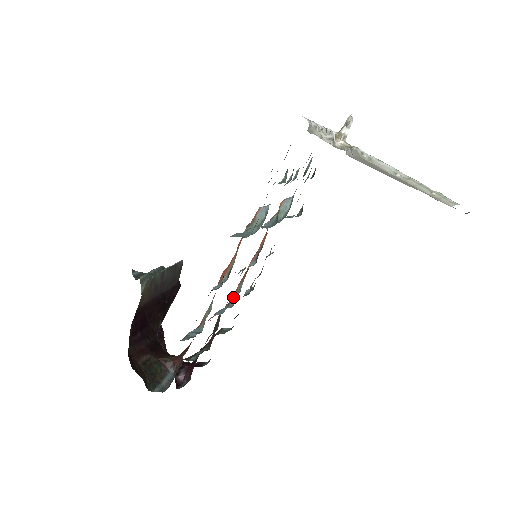
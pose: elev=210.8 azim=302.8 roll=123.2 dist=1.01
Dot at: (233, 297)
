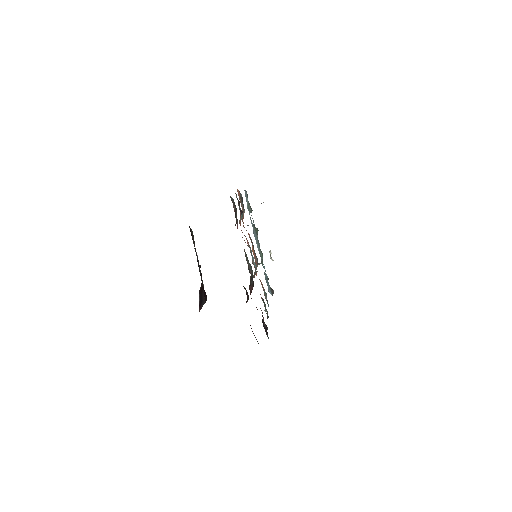
Dot at: (254, 277)
